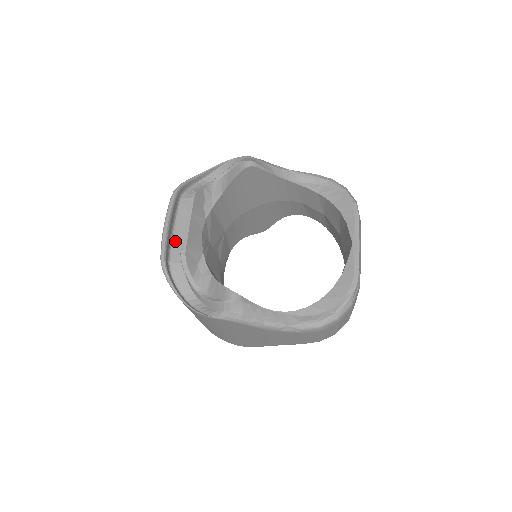
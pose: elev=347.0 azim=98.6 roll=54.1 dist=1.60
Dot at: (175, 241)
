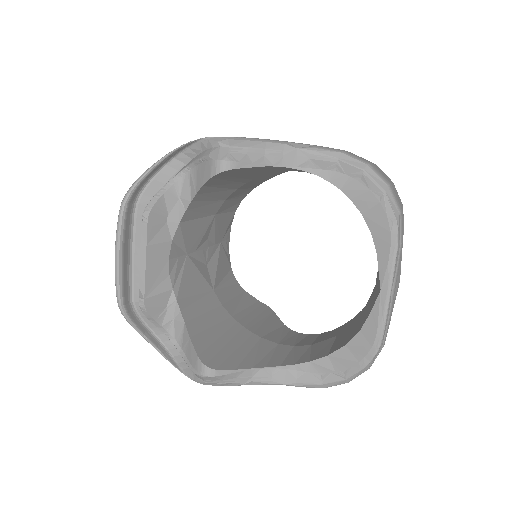
Dot at: (136, 271)
